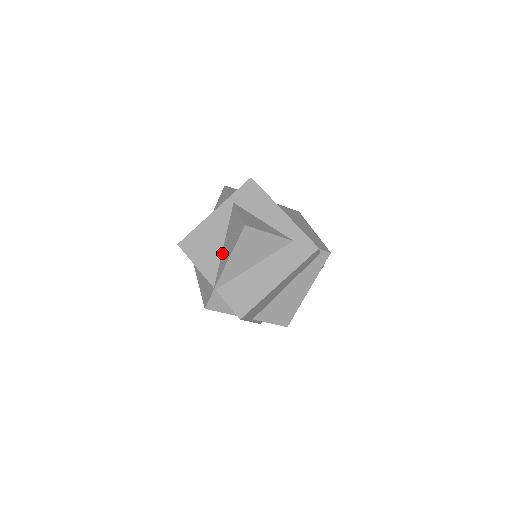
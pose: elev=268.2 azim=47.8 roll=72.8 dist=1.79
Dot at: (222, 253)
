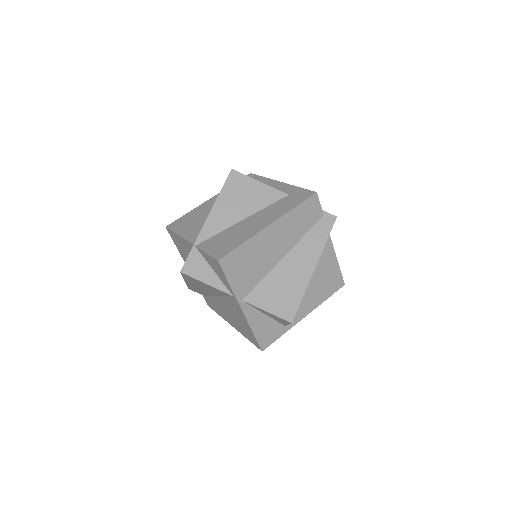
Dot at: occluded
